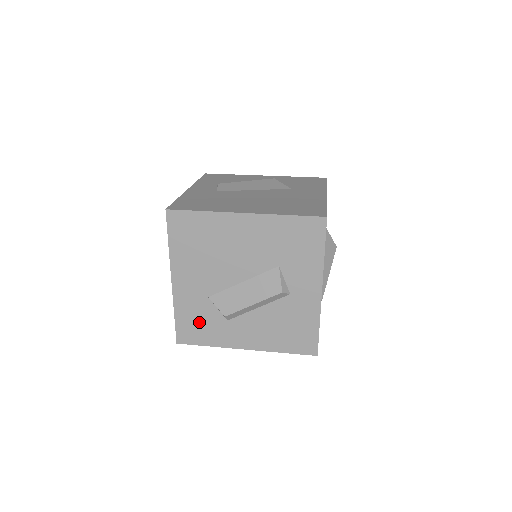
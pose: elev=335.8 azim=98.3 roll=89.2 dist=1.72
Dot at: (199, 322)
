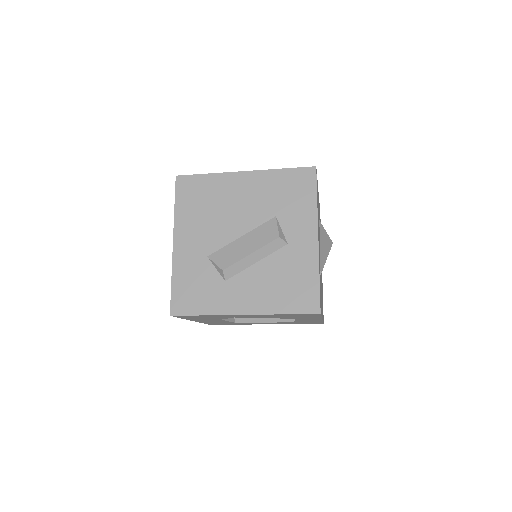
Dot at: (196, 286)
